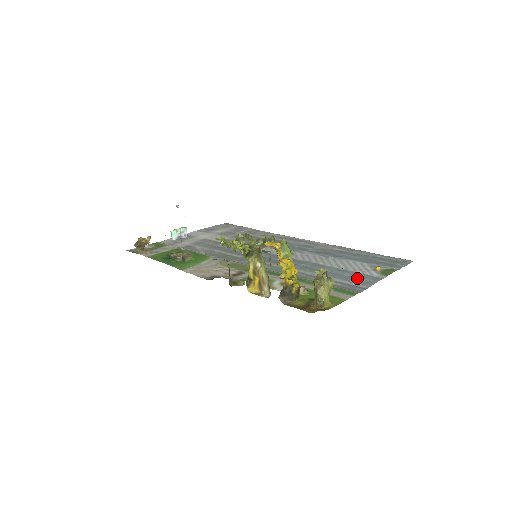
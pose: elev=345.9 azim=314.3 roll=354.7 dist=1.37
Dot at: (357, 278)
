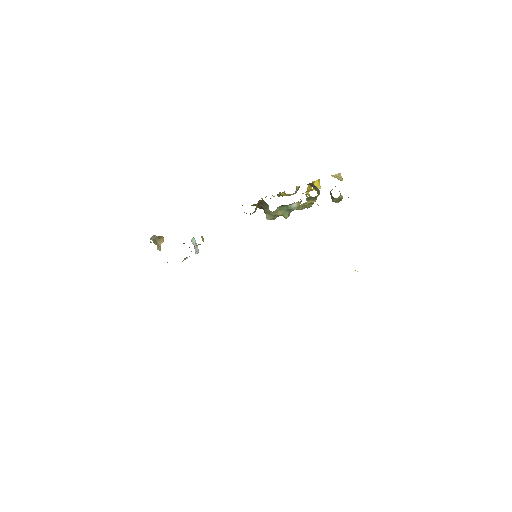
Dot at: occluded
